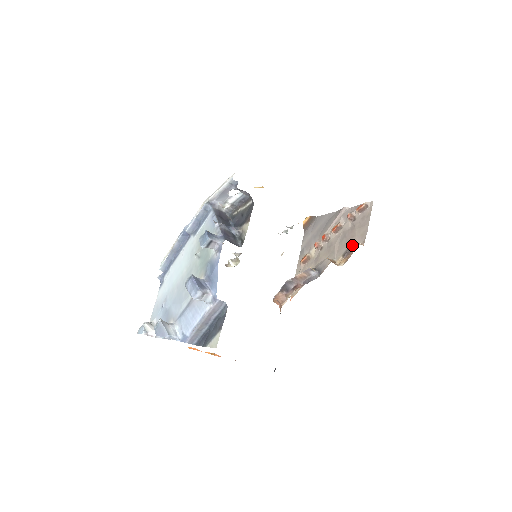
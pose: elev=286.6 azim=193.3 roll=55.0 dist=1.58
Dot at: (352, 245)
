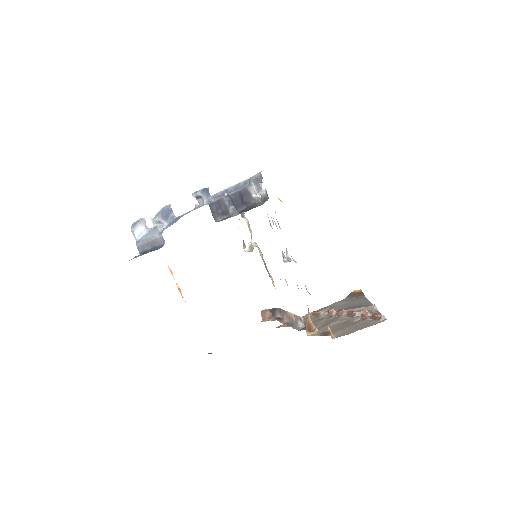
Dot at: (334, 332)
